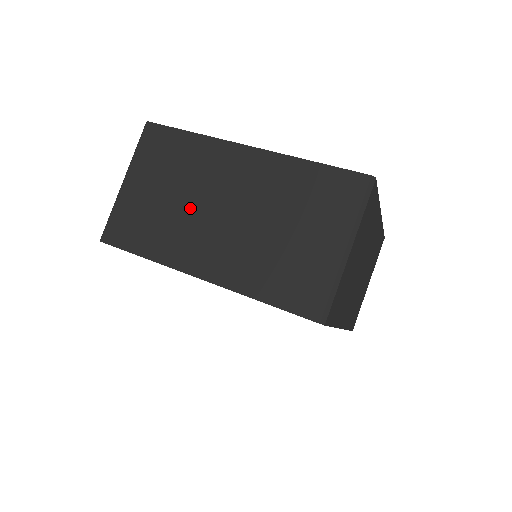
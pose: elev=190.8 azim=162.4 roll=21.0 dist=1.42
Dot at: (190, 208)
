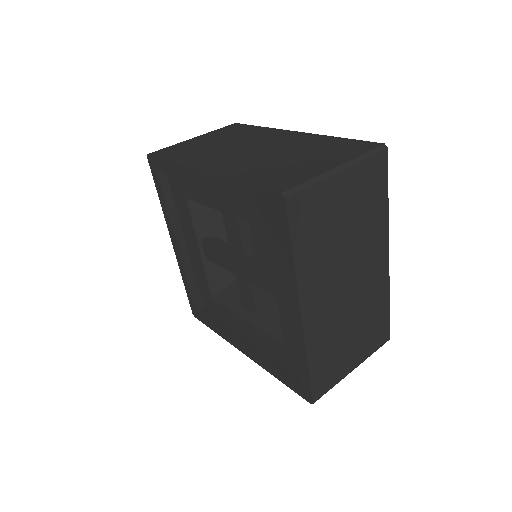
Dot at: (342, 256)
